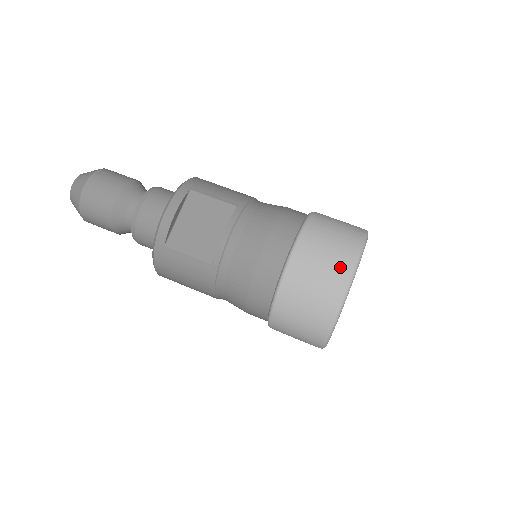
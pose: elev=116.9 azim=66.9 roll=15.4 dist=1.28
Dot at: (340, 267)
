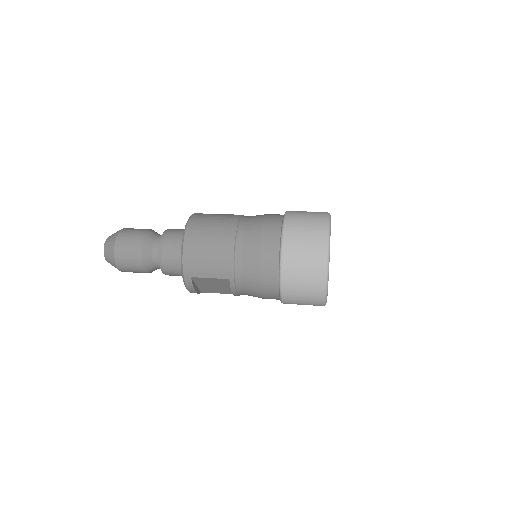
Dot at: occluded
